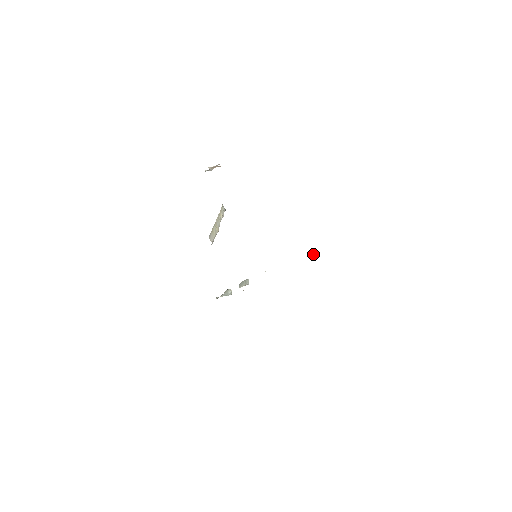
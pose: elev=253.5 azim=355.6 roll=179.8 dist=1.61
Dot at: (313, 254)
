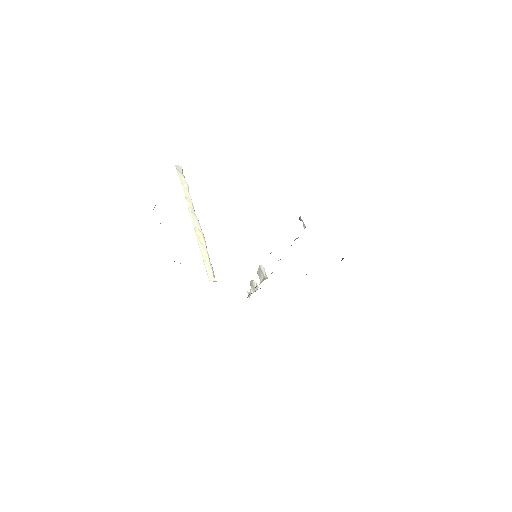
Dot at: (304, 226)
